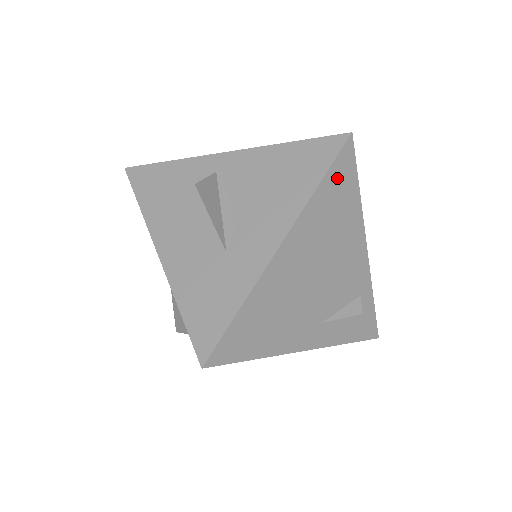
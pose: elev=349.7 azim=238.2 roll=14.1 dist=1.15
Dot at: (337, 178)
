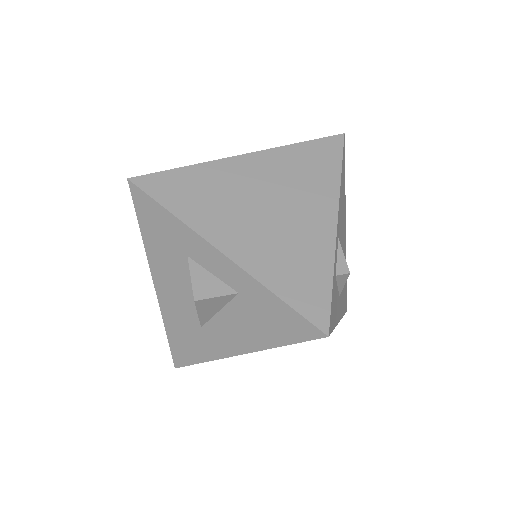
Dot at: occluded
